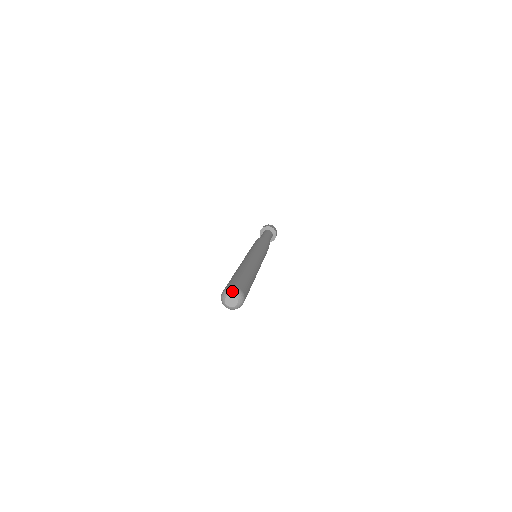
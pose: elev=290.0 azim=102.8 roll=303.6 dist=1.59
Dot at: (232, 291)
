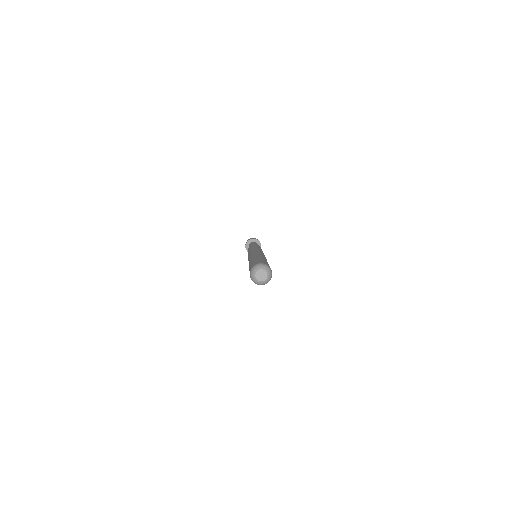
Dot at: (256, 268)
